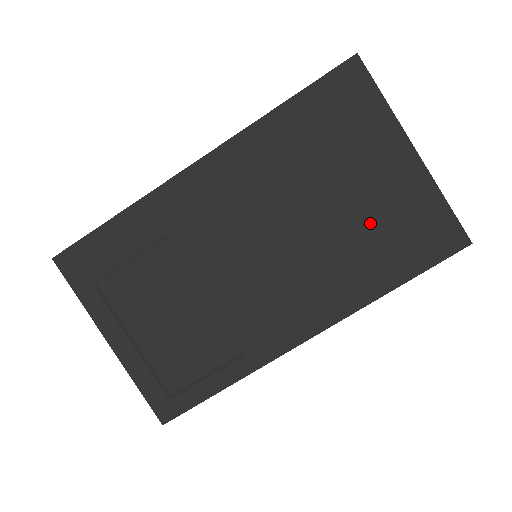
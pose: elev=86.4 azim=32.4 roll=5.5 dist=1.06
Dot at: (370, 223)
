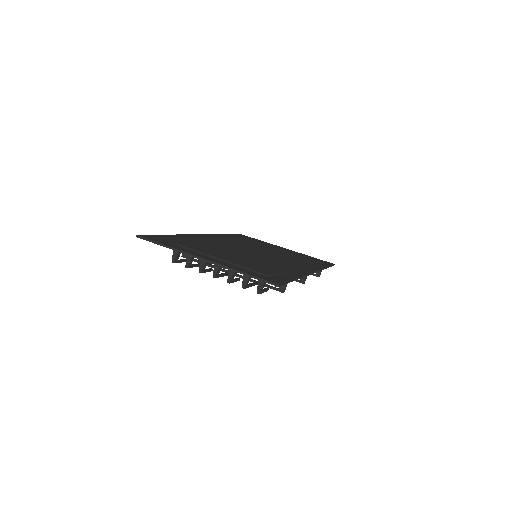
Dot at: occluded
